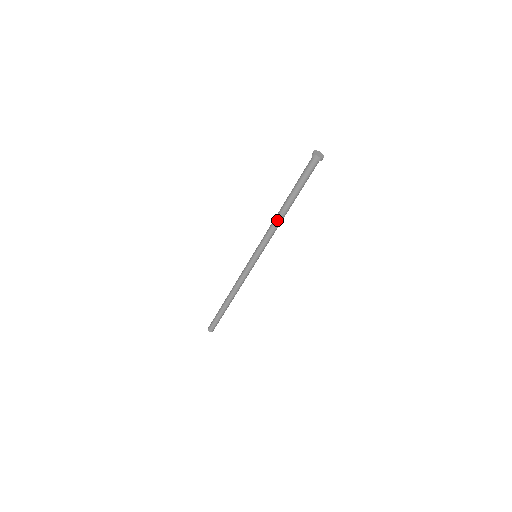
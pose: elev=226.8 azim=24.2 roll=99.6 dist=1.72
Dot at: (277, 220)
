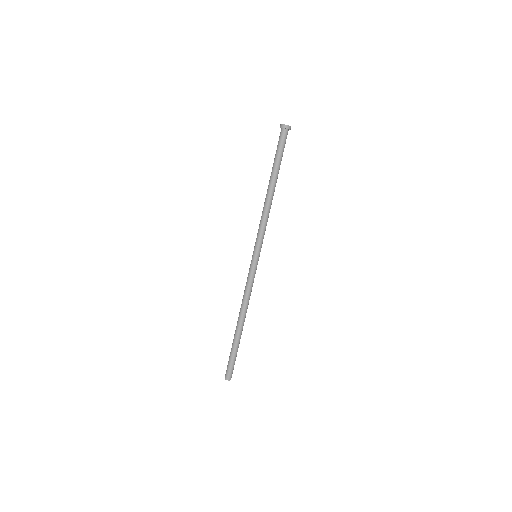
Dot at: (264, 203)
